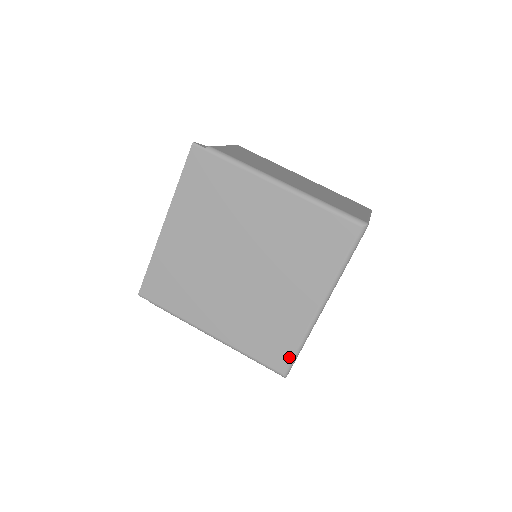
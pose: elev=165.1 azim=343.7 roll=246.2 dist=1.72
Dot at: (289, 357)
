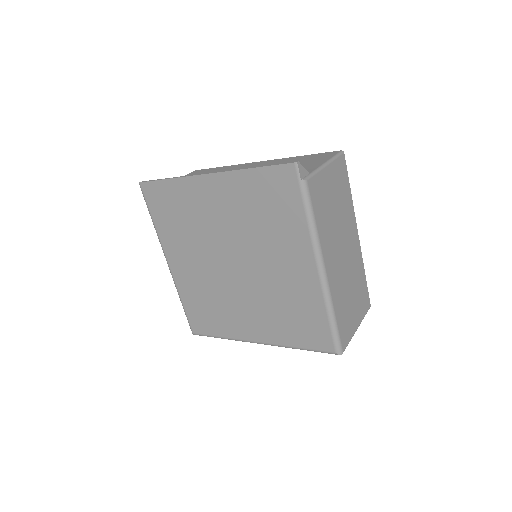
Dot at: (207, 333)
